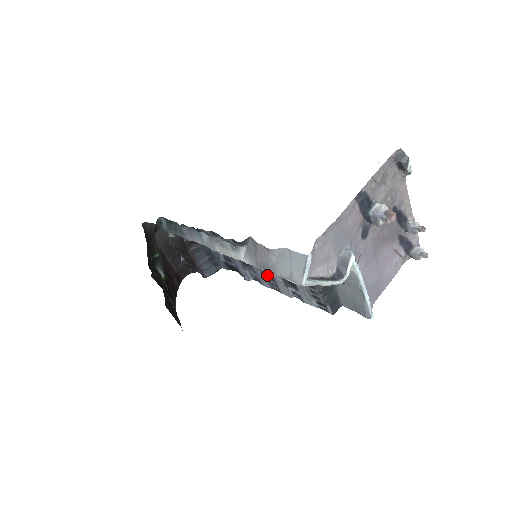
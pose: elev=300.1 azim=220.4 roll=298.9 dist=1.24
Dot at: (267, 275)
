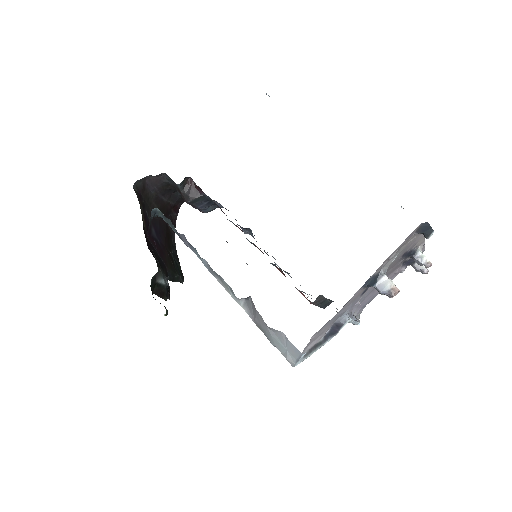
Dot at: occluded
